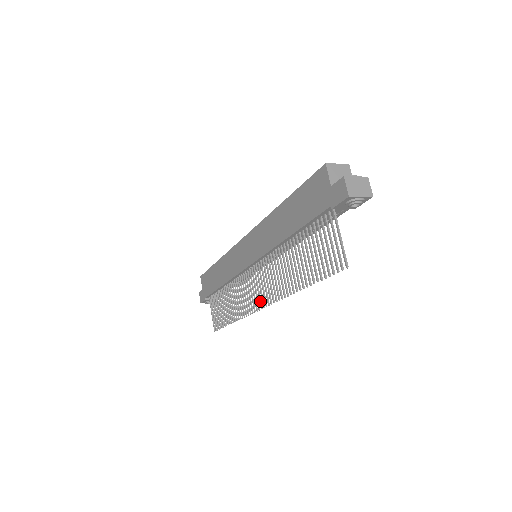
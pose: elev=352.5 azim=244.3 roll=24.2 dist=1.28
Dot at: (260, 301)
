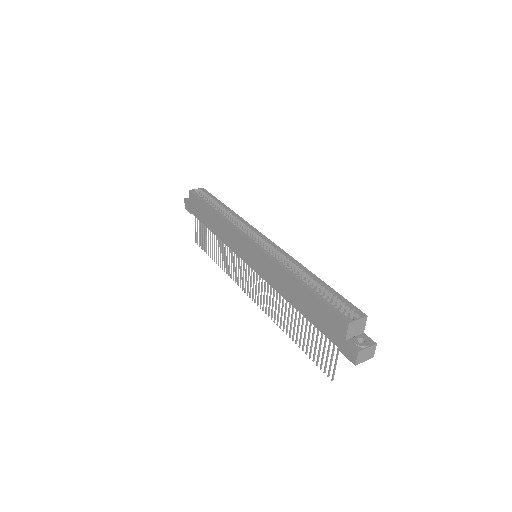
Dot at: (250, 292)
